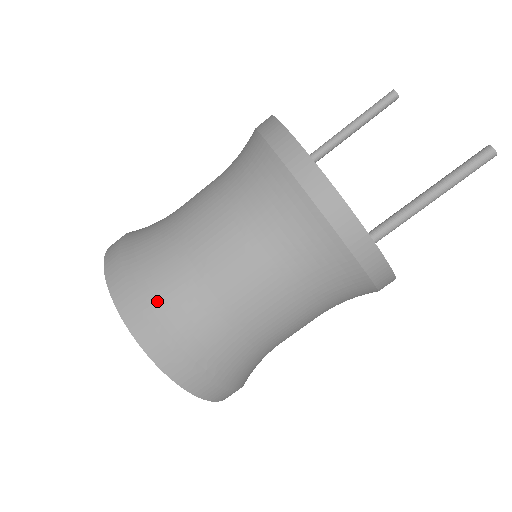
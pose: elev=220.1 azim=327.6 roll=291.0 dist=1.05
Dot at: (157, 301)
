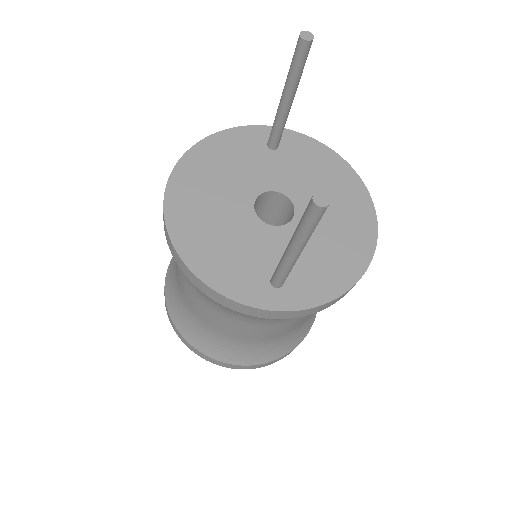
Dot at: (181, 324)
